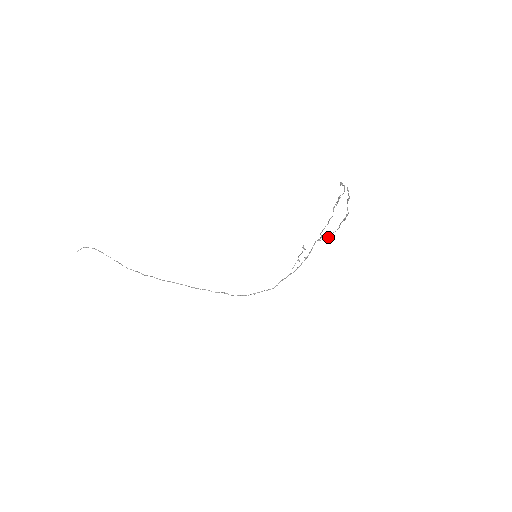
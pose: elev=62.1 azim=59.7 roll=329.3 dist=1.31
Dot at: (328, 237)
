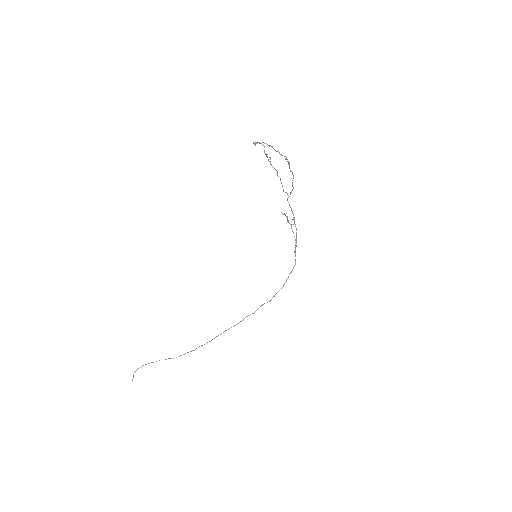
Dot at: occluded
